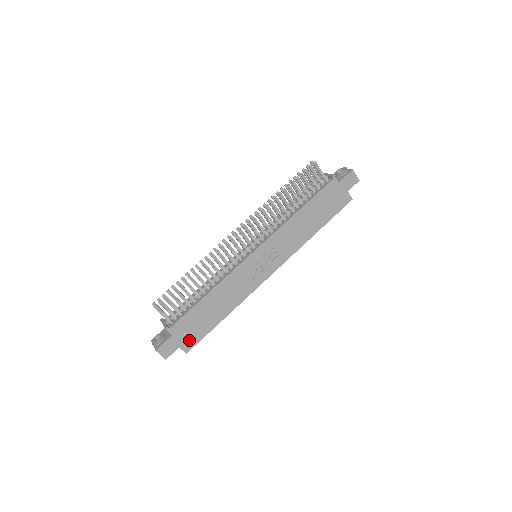
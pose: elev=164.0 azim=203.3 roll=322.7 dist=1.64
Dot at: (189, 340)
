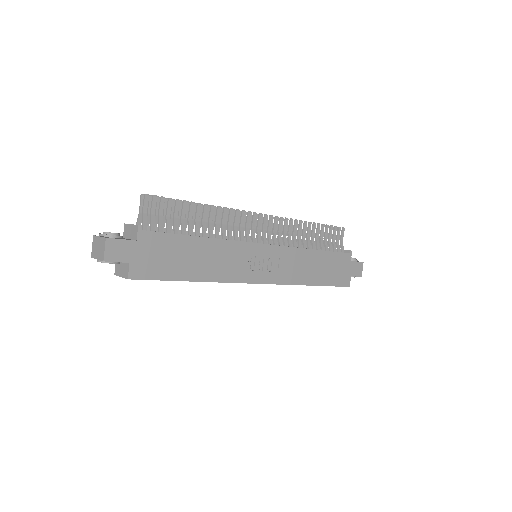
Dot at: (145, 266)
